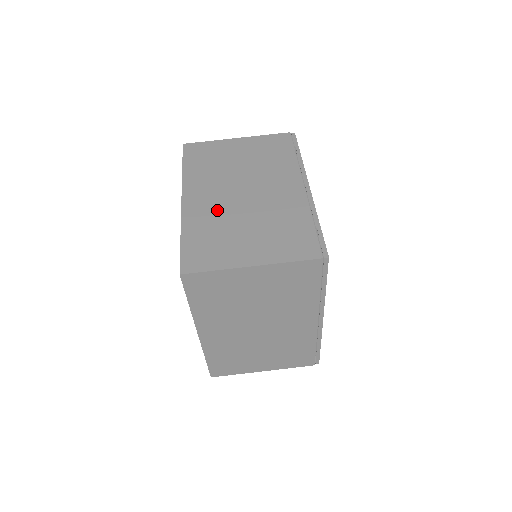
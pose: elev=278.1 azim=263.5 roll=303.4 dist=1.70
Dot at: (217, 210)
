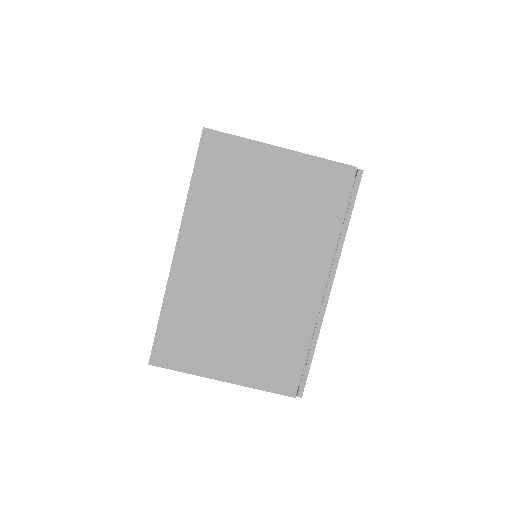
Dot at: (212, 285)
